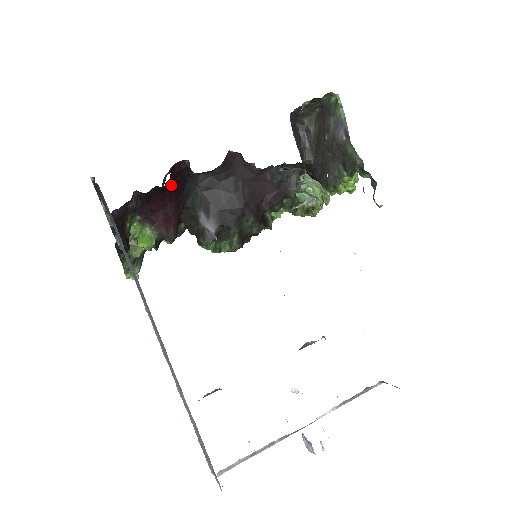
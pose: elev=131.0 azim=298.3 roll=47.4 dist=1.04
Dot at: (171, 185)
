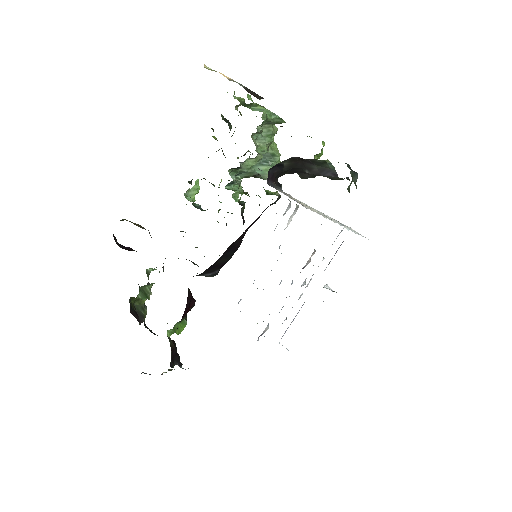
Dot at: occluded
